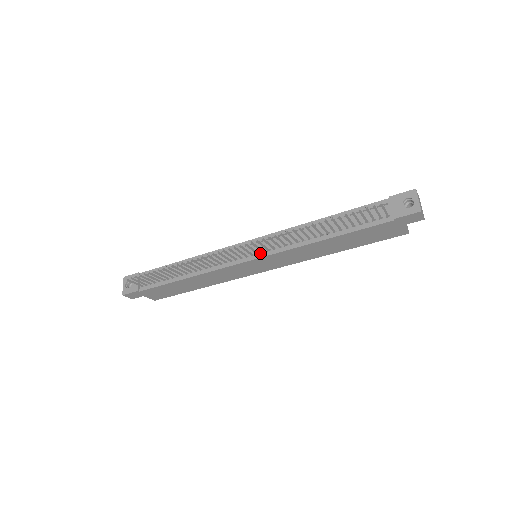
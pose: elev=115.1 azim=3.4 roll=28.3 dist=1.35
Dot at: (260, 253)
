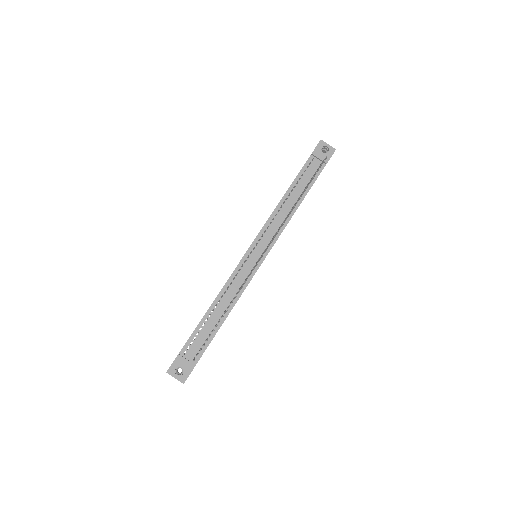
Dot at: occluded
